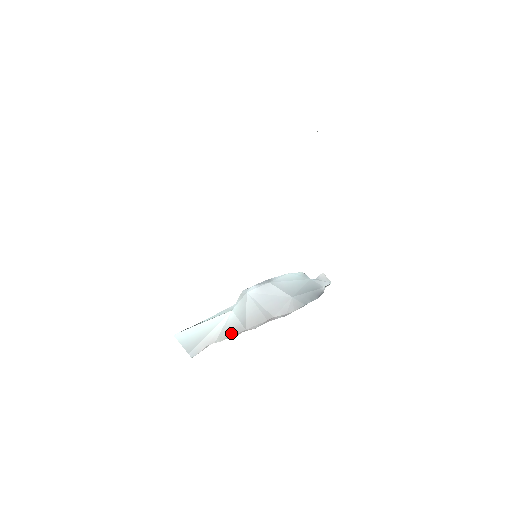
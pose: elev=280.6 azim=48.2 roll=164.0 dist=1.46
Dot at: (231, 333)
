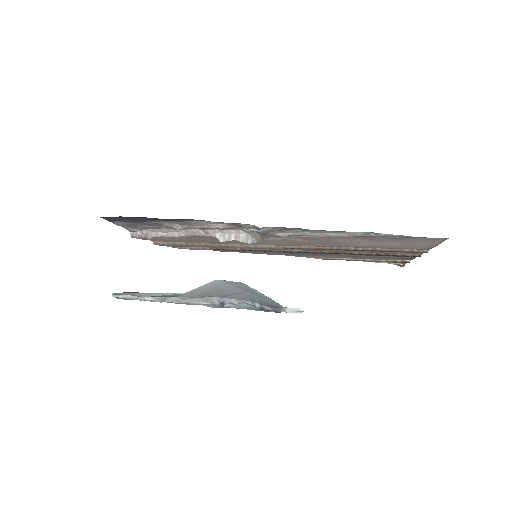
Dot at: (162, 296)
